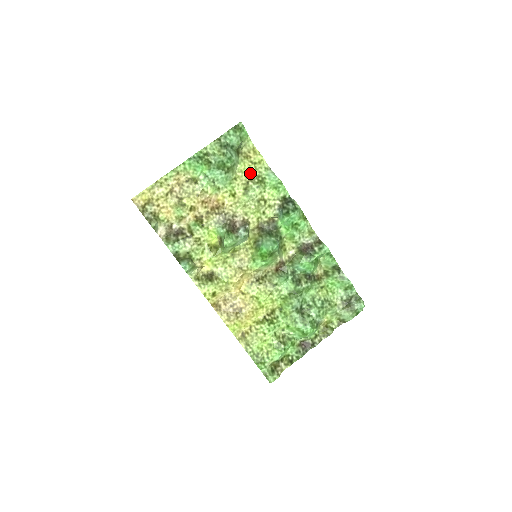
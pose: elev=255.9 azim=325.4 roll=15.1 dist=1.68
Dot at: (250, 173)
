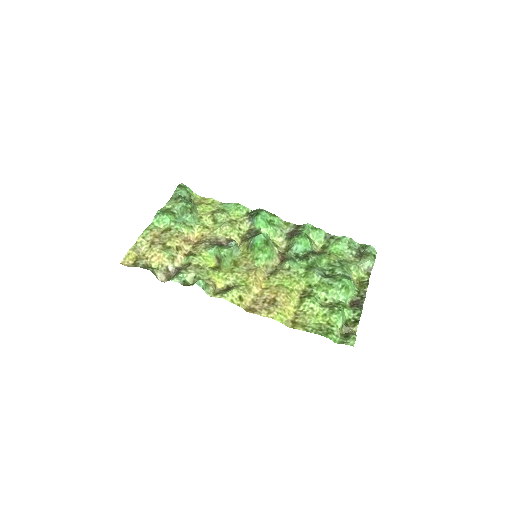
Dot at: (210, 210)
